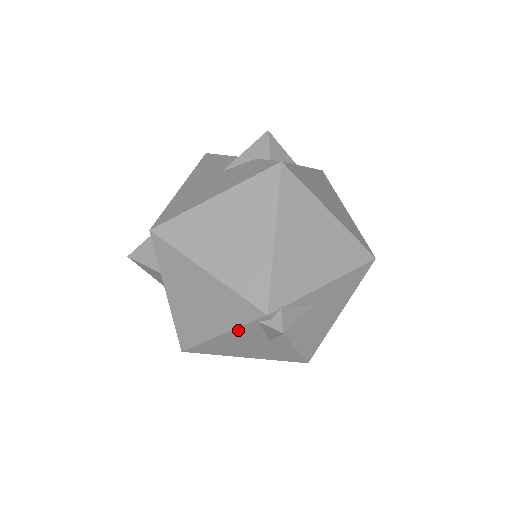
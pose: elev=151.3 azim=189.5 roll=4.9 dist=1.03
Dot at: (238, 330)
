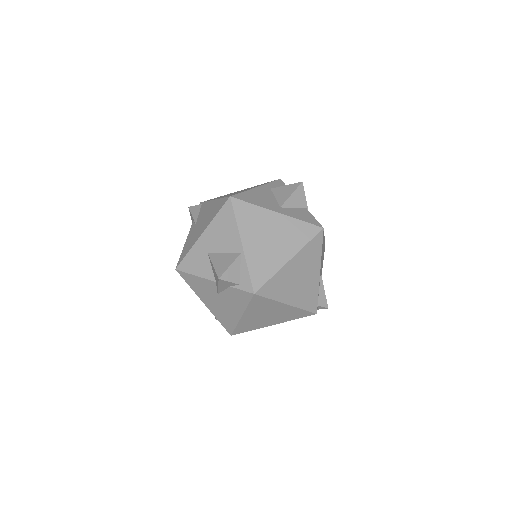
Dot at: occluded
